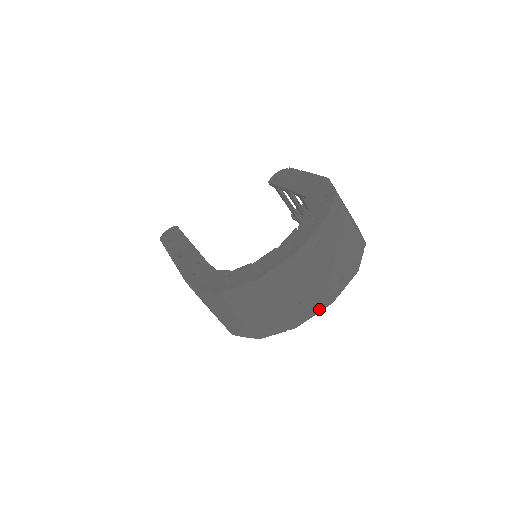
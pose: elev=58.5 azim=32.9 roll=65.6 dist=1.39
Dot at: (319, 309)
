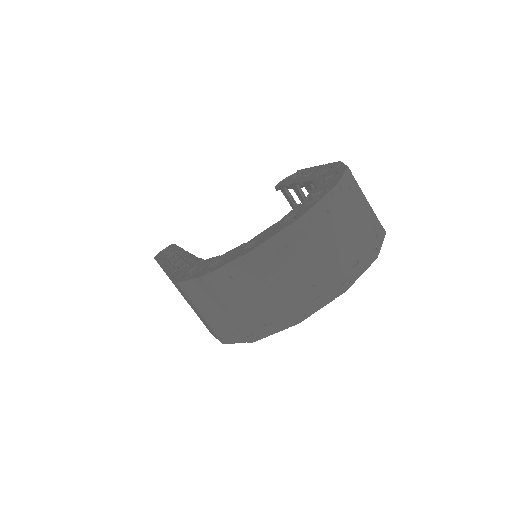
Dot at: (328, 299)
